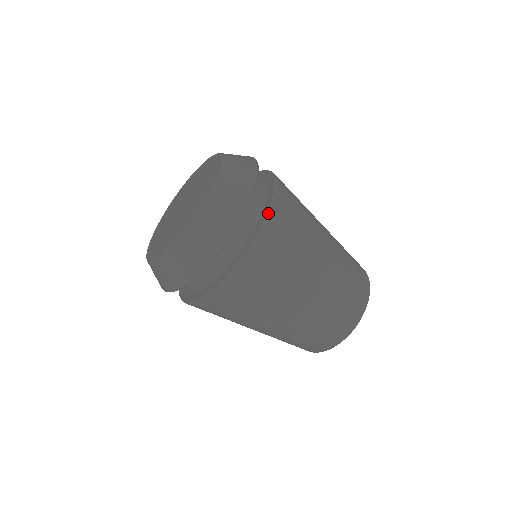
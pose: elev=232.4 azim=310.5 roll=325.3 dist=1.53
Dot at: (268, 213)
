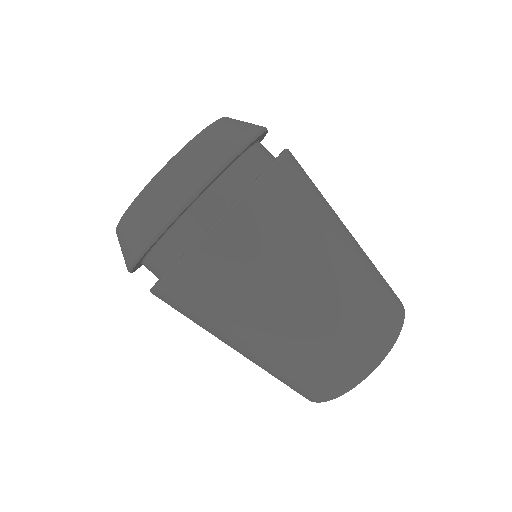
Dot at: (261, 175)
